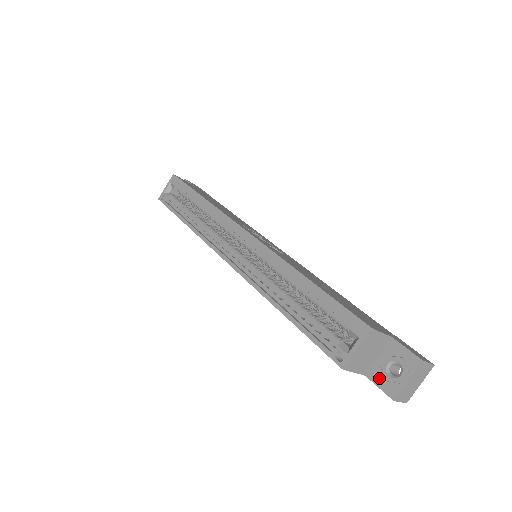
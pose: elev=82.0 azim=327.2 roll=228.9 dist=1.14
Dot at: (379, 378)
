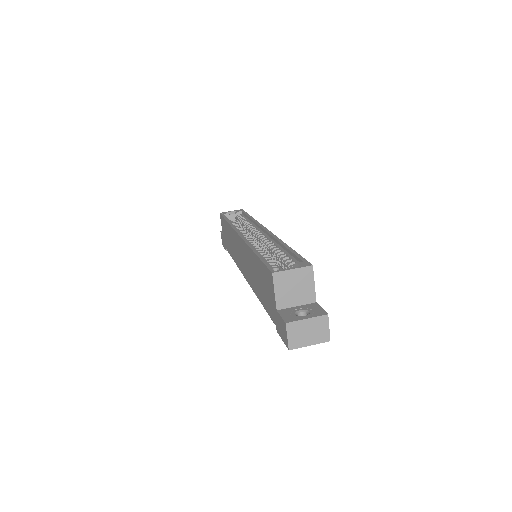
Dot at: (286, 313)
